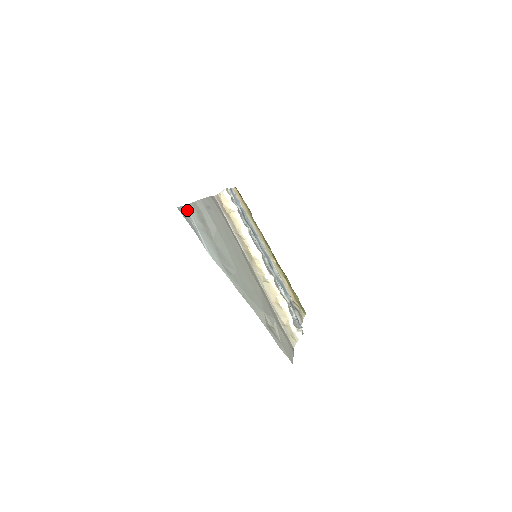
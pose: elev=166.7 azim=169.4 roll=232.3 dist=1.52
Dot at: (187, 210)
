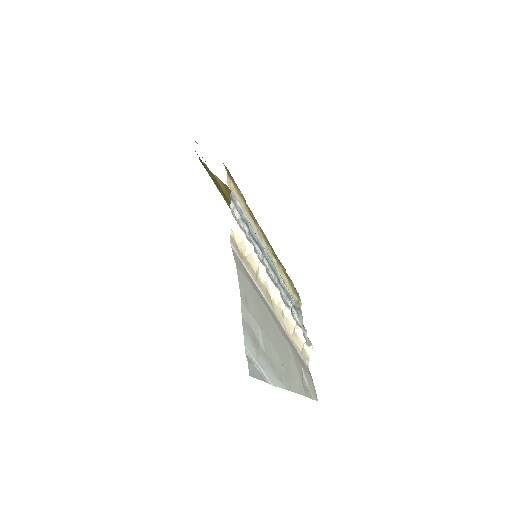
Dot at: (248, 353)
